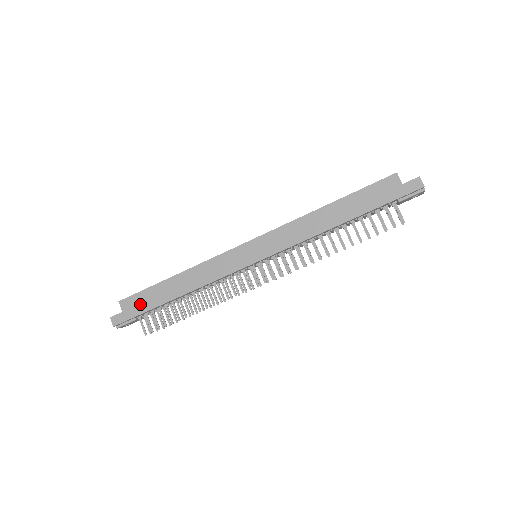
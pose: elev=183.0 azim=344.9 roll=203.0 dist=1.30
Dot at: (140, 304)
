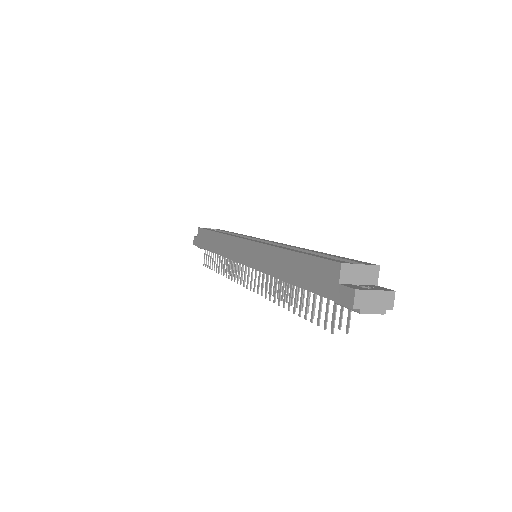
Dot at: (202, 239)
